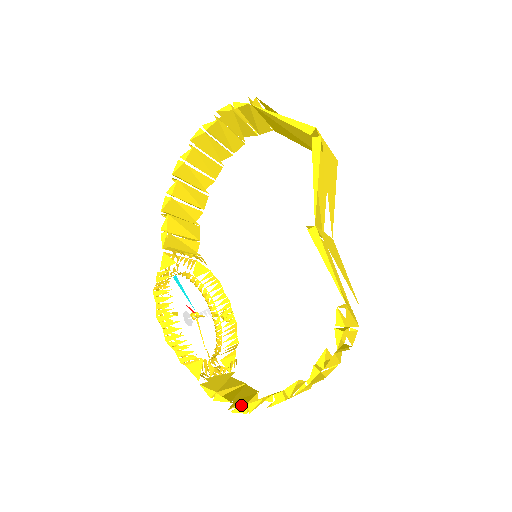
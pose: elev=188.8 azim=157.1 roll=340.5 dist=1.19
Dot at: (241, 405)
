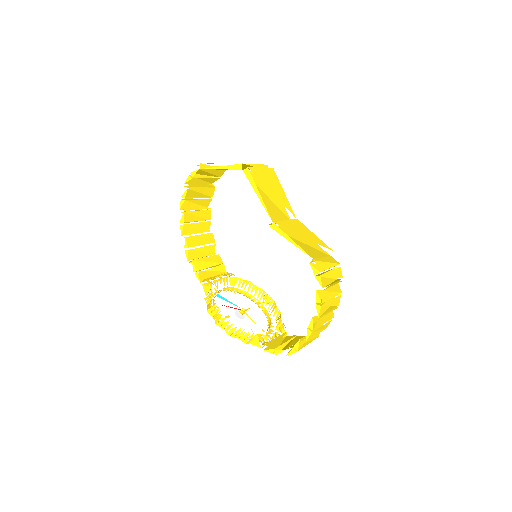
Dot at: occluded
